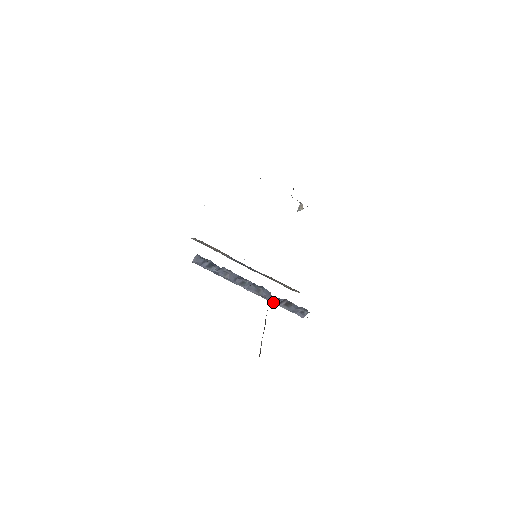
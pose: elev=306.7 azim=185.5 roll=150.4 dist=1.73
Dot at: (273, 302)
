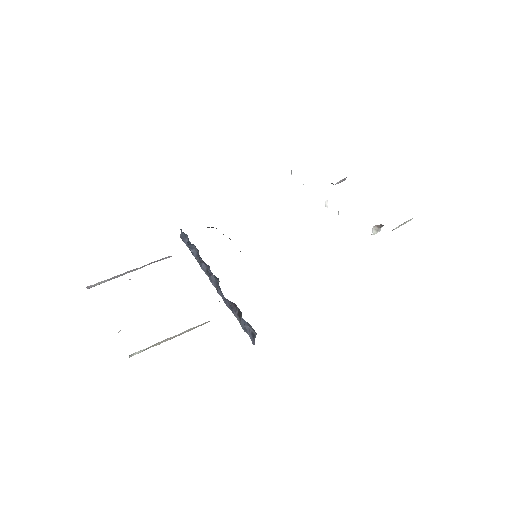
Dot at: (229, 307)
